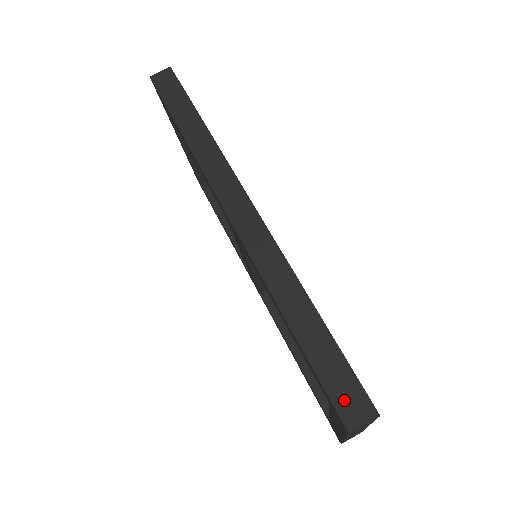
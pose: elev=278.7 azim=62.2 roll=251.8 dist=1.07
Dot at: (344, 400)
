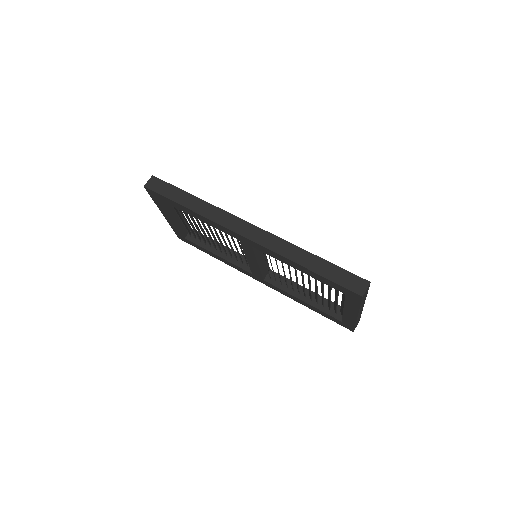
Dot at: (352, 285)
